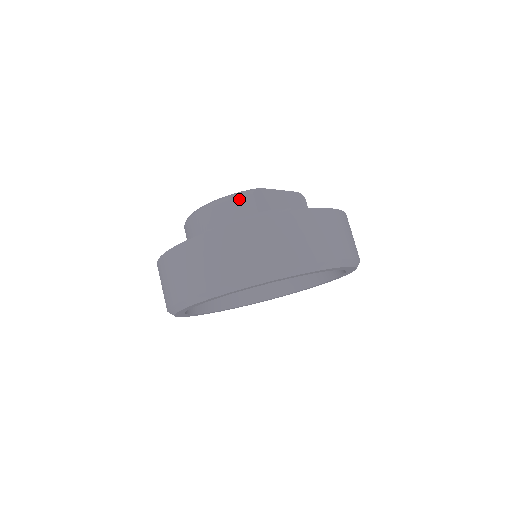
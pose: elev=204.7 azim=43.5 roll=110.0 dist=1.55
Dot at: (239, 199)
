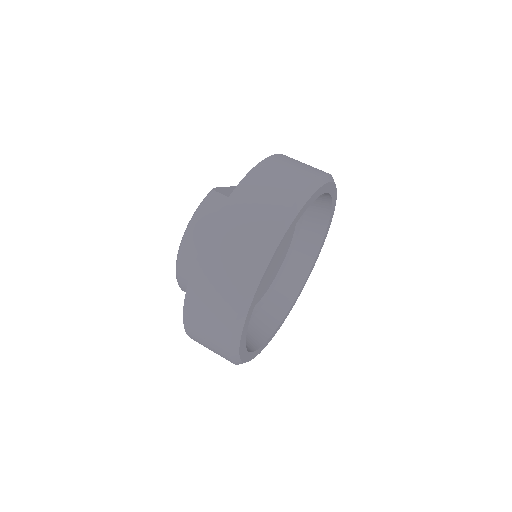
Dot at: (208, 202)
